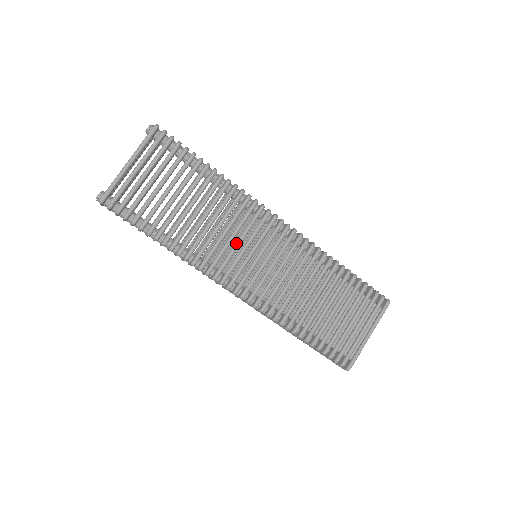
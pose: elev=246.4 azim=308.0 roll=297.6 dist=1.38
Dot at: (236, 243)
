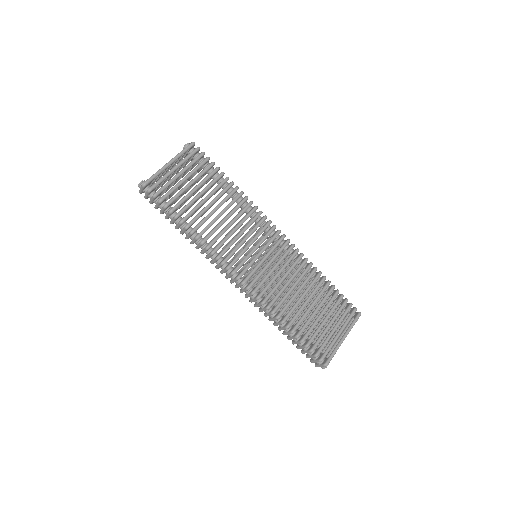
Dot at: (243, 239)
